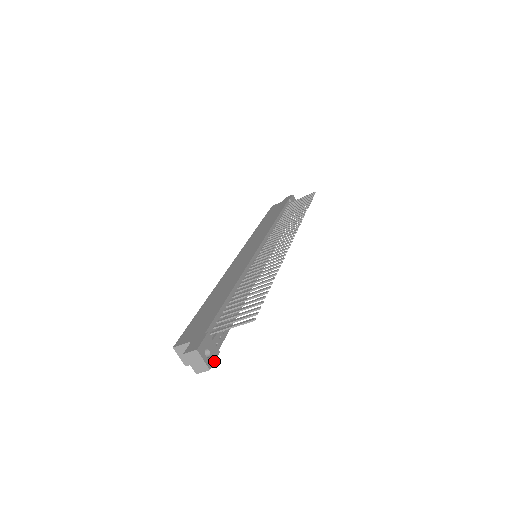
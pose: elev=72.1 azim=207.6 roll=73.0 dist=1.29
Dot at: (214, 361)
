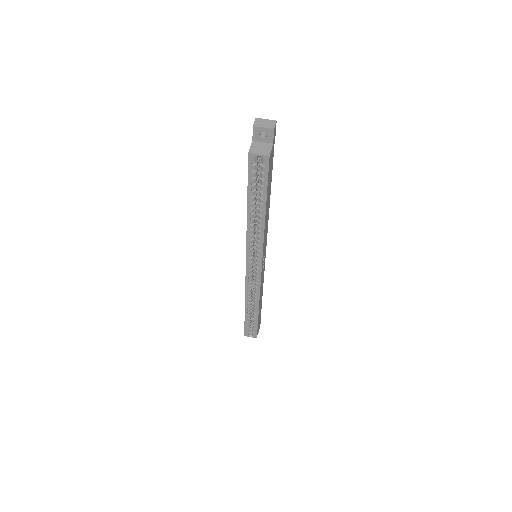
Dot at: (275, 130)
